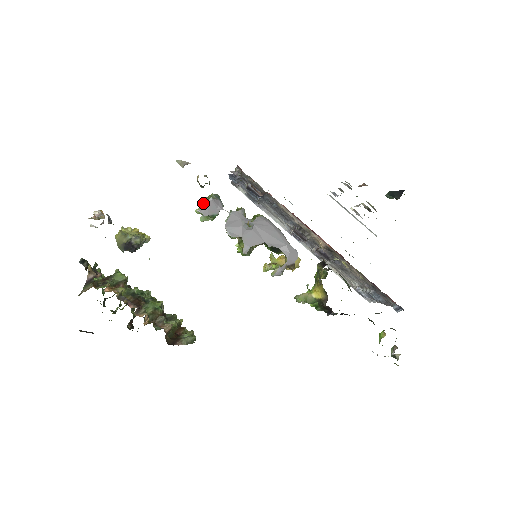
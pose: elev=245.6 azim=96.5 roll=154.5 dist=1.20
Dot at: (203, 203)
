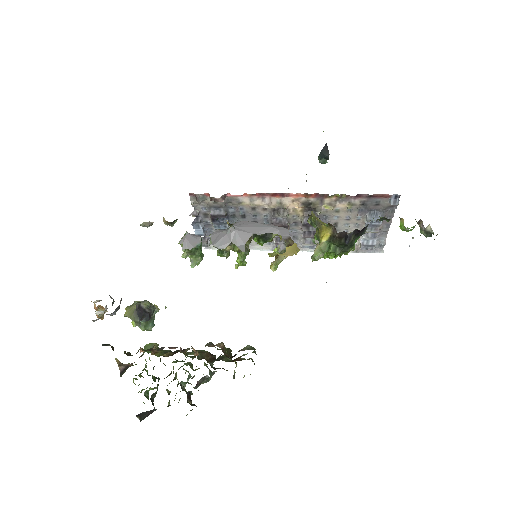
Dot at: (182, 240)
